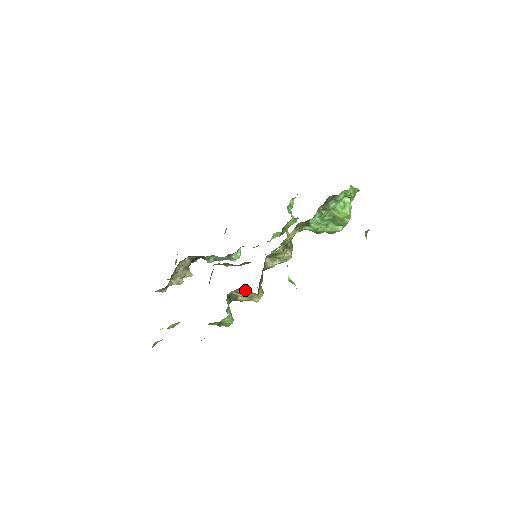
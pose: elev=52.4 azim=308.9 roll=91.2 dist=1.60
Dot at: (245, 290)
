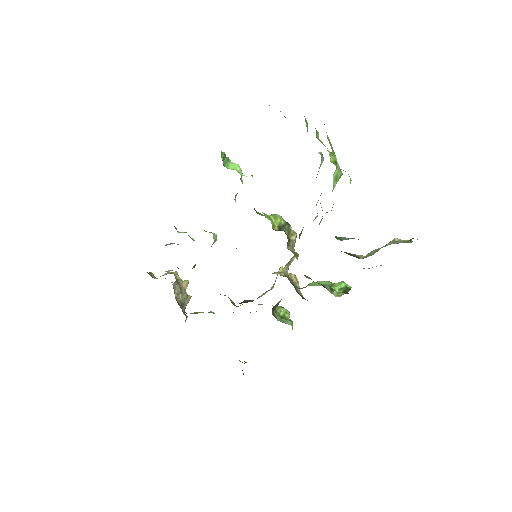
Dot at: occluded
